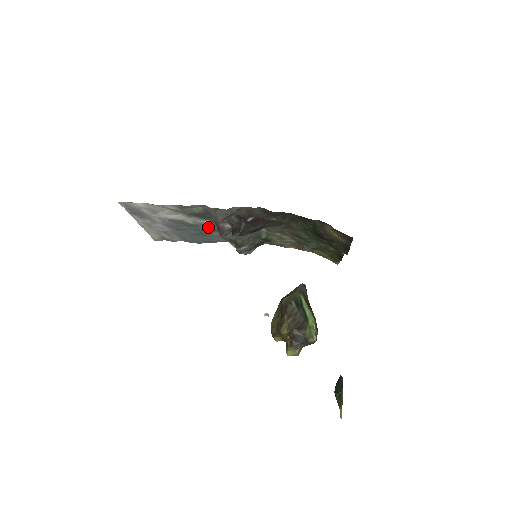
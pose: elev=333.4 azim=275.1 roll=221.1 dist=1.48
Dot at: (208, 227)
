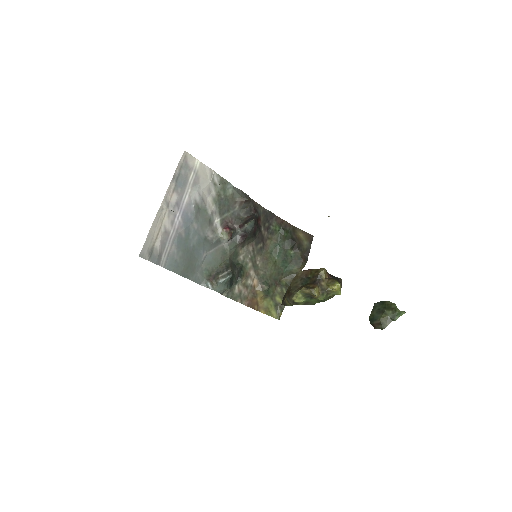
Dot at: (211, 234)
